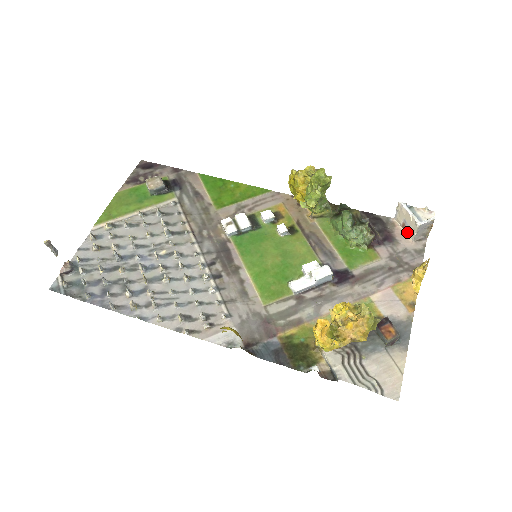
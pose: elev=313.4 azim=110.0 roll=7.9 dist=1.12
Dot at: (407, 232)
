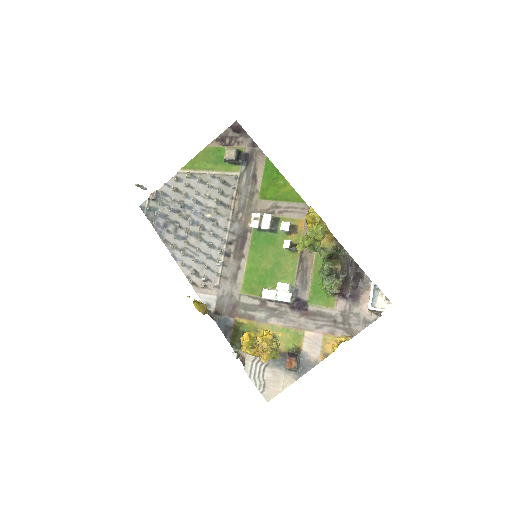
Dot at: occluded
